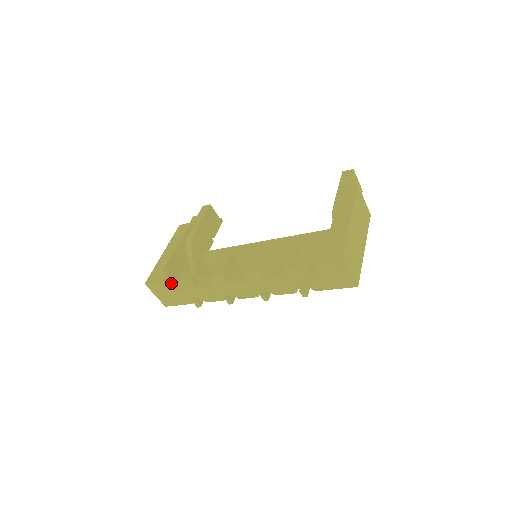
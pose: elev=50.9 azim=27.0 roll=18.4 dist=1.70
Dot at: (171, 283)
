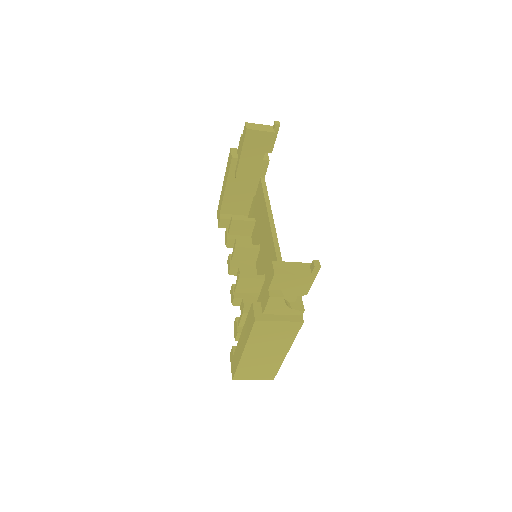
Dot at: (228, 224)
